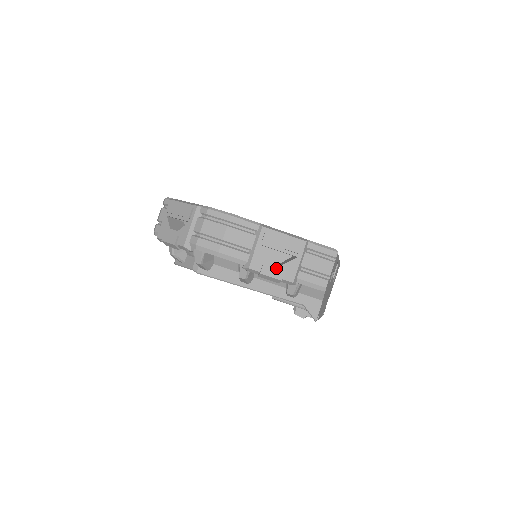
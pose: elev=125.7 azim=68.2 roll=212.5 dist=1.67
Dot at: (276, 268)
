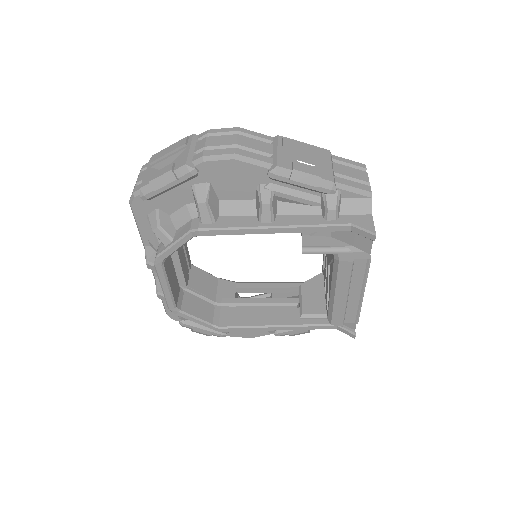
Dot at: (309, 166)
